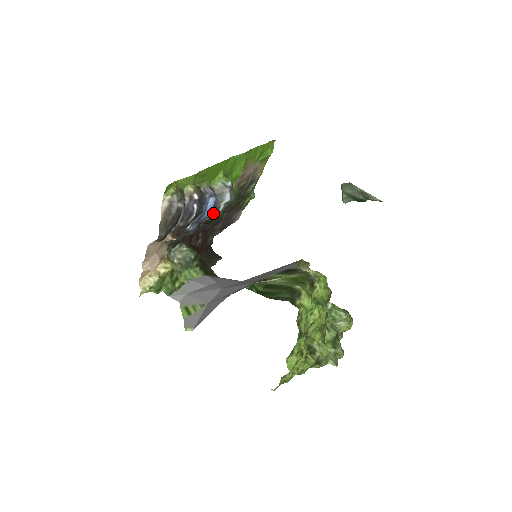
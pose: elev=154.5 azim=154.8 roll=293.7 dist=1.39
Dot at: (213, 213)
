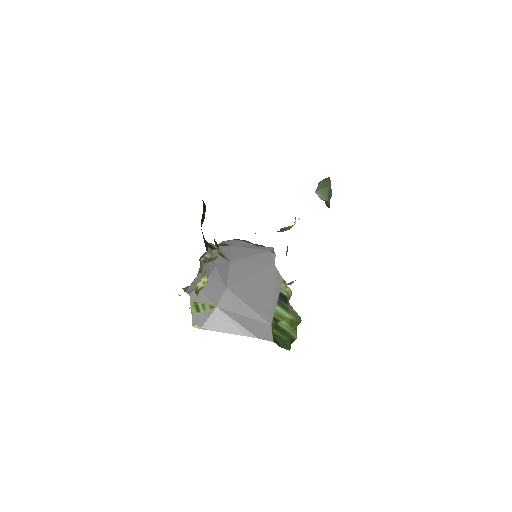
Dot at: occluded
